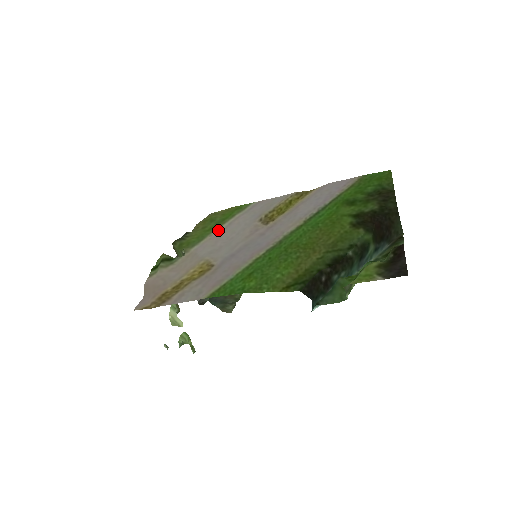
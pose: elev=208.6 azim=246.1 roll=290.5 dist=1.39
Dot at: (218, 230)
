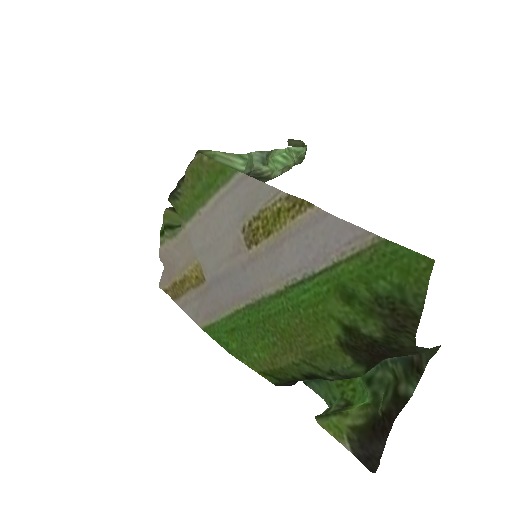
Dot at: (205, 207)
